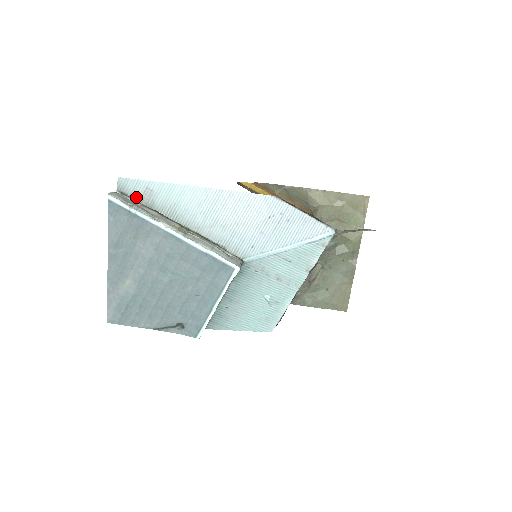
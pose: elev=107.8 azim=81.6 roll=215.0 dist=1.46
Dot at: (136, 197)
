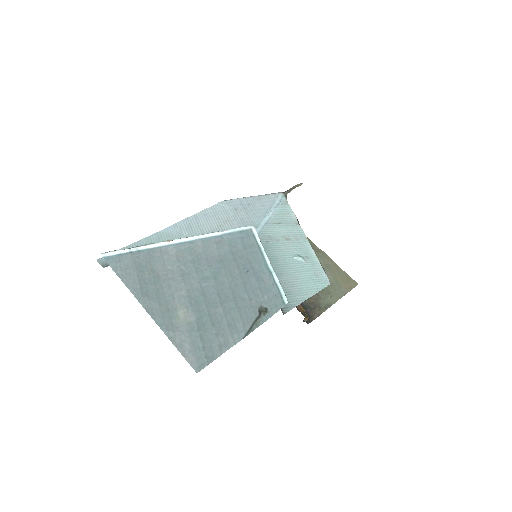
Dot at: occluded
